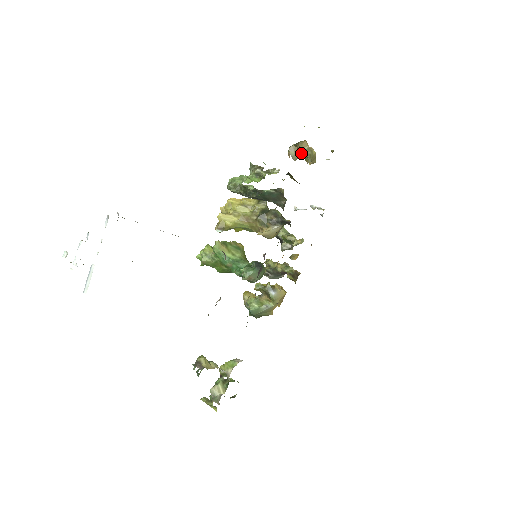
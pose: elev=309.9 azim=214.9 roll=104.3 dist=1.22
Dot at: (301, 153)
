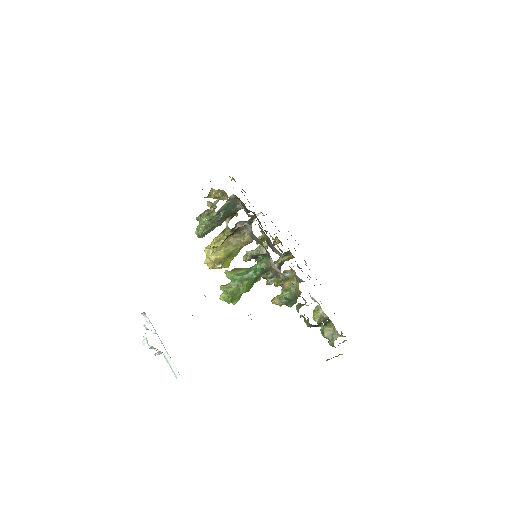
Dot at: (217, 196)
